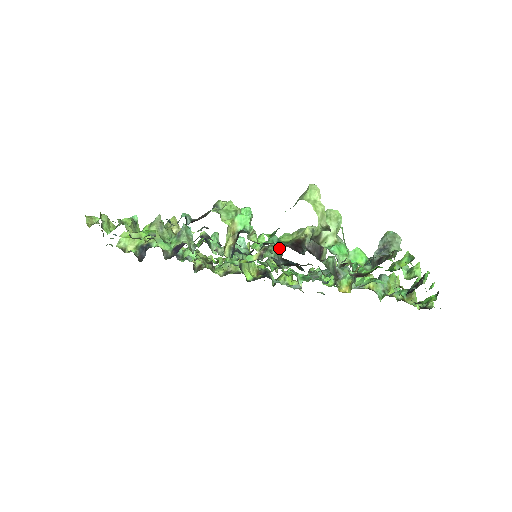
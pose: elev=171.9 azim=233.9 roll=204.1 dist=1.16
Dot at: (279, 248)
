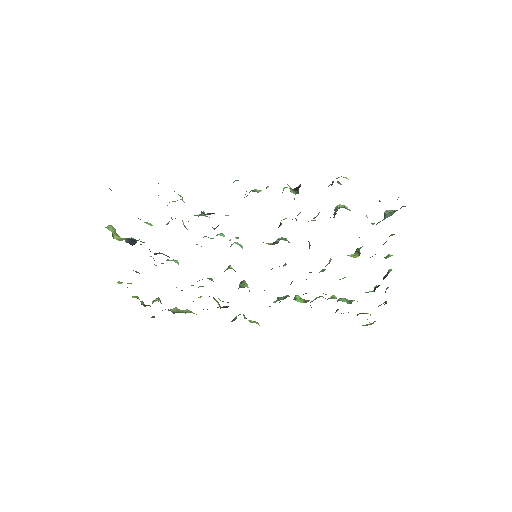
Dot at: occluded
